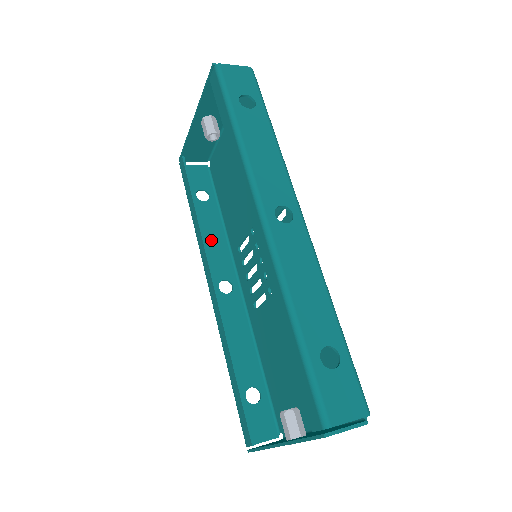
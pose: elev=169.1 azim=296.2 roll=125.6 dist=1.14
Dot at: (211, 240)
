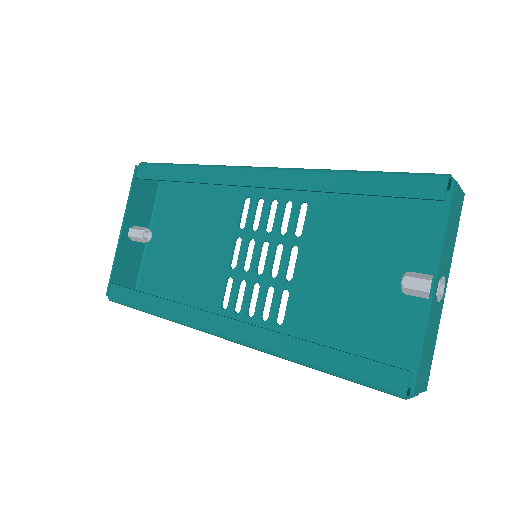
Dot at: occluded
